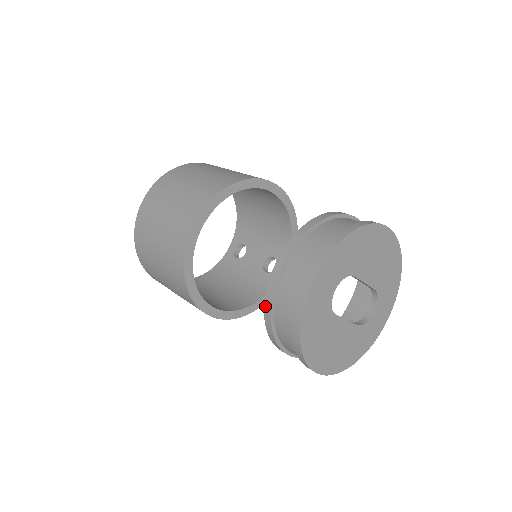
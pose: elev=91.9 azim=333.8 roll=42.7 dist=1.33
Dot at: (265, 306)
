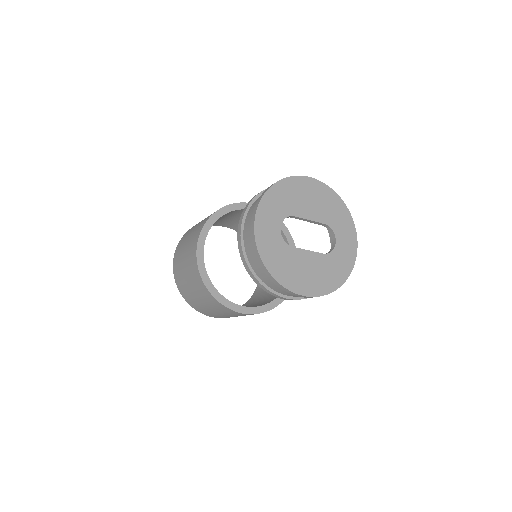
Dot at: (243, 264)
